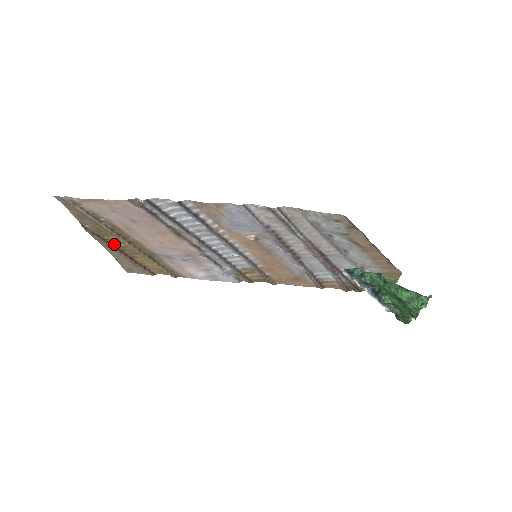
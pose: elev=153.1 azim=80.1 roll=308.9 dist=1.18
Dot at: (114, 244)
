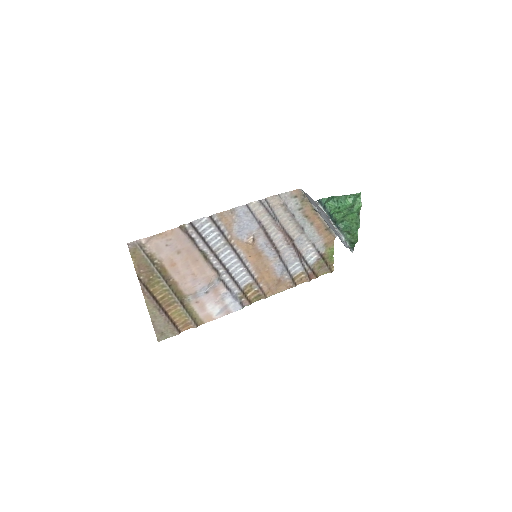
Dot at: (155, 297)
